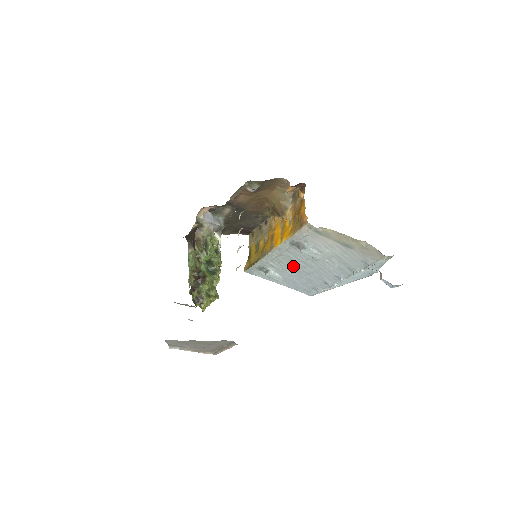
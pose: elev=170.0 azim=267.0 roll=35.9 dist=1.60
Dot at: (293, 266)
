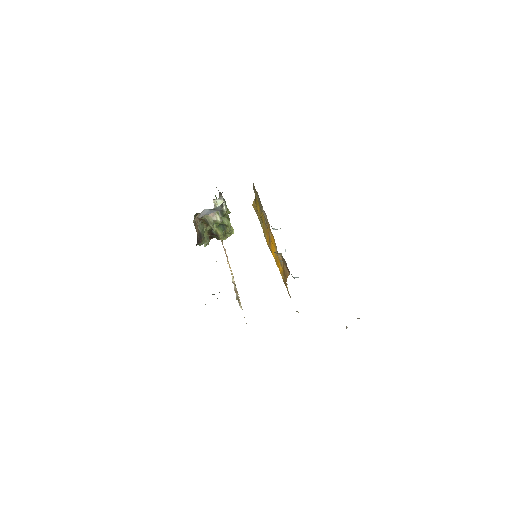
Dot at: occluded
